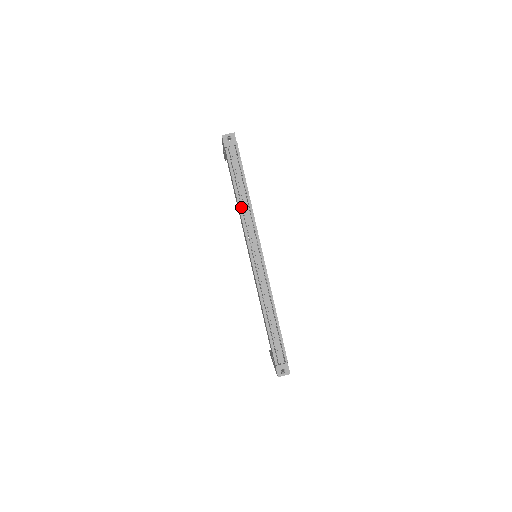
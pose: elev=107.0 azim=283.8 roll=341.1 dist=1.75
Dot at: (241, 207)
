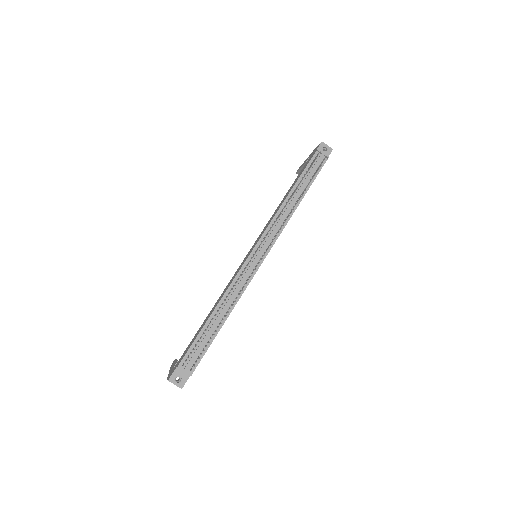
Dot at: (285, 204)
